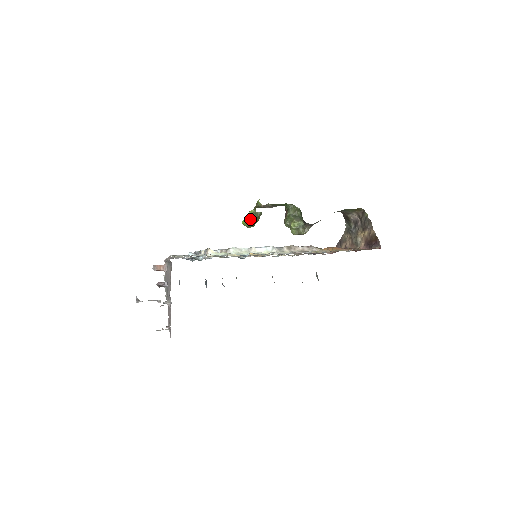
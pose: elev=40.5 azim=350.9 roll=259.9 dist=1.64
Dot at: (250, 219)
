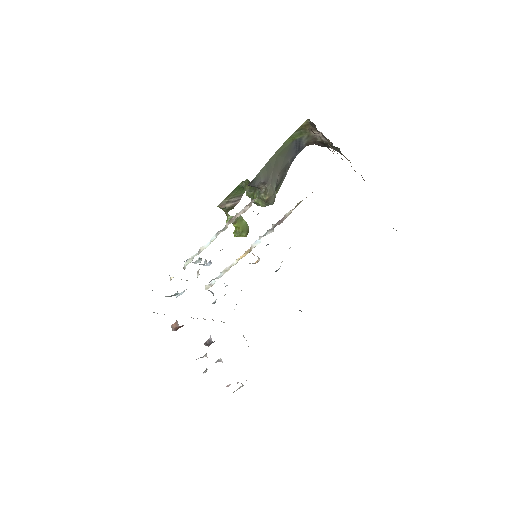
Dot at: (235, 227)
